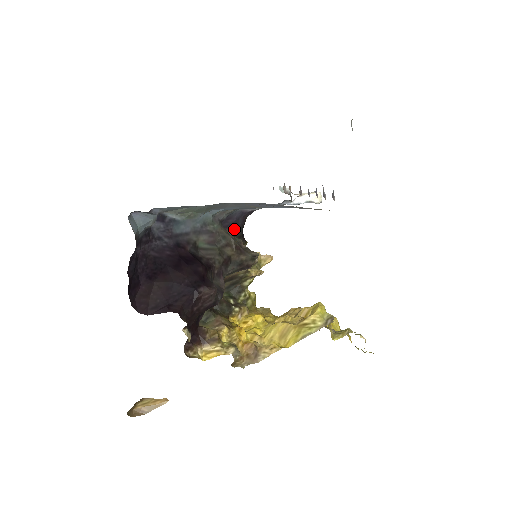
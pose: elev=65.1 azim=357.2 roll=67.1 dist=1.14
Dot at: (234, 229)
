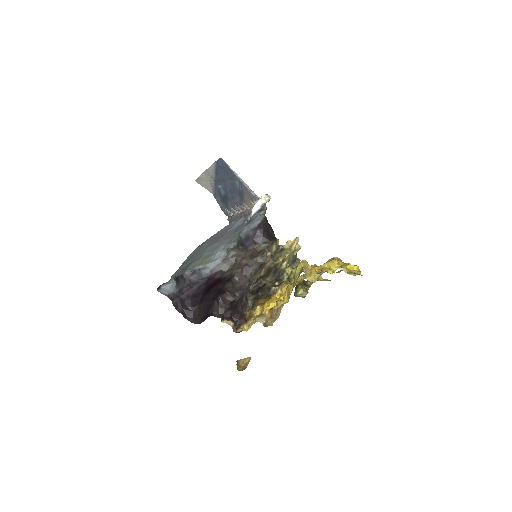
Dot at: (257, 241)
